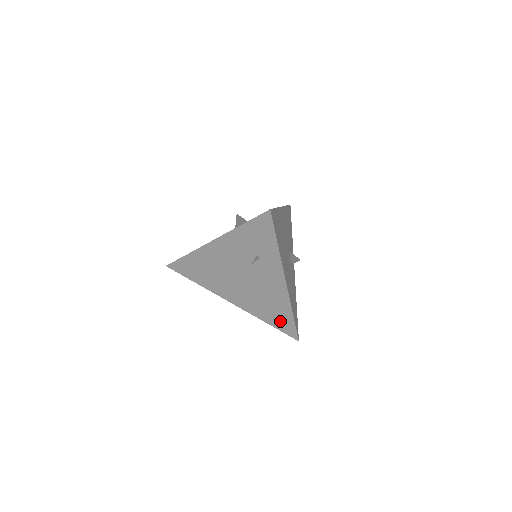
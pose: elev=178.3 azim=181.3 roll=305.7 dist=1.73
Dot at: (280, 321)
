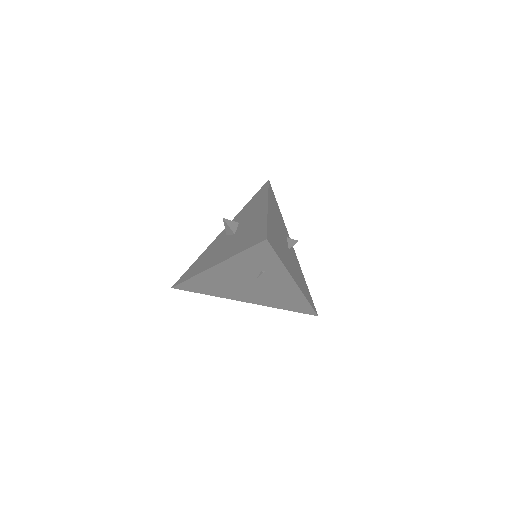
Dot at: (297, 307)
